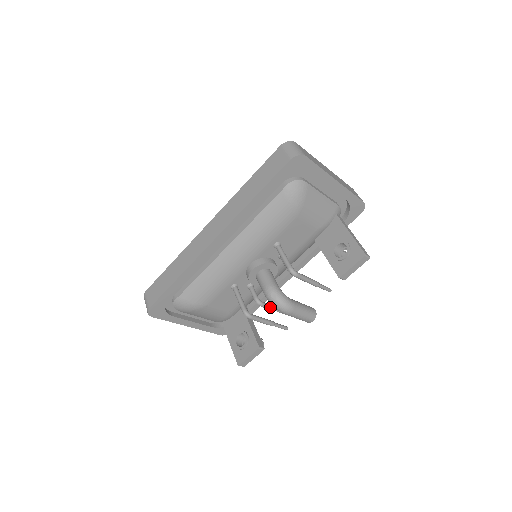
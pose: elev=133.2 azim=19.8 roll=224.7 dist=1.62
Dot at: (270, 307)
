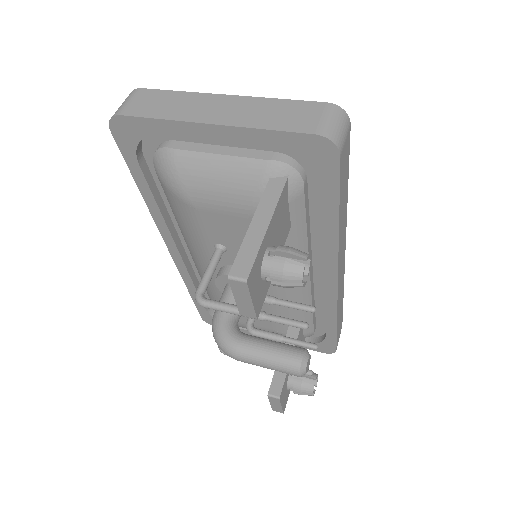
Dot at: (270, 337)
